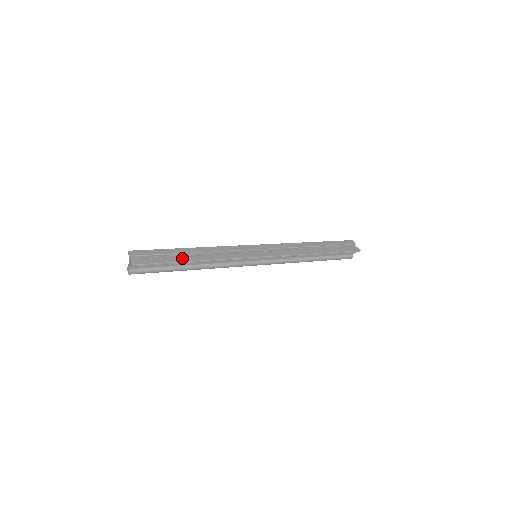
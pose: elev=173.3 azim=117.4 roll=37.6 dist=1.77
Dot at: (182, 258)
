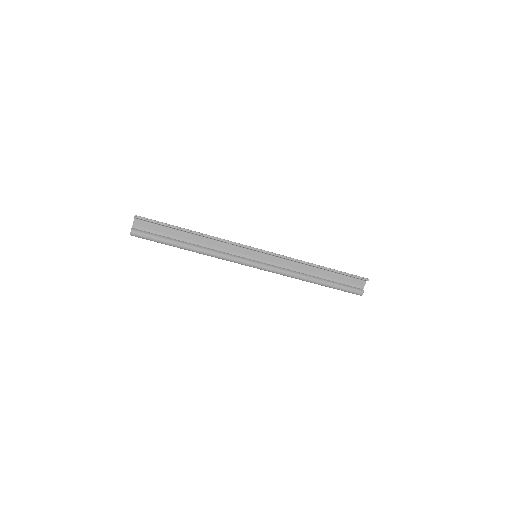
Dot at: (182, 228)
